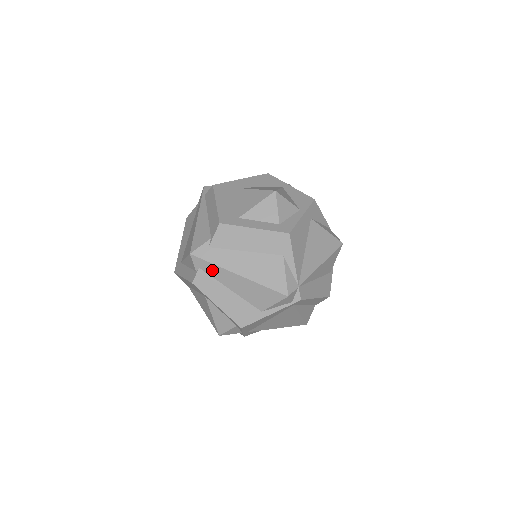
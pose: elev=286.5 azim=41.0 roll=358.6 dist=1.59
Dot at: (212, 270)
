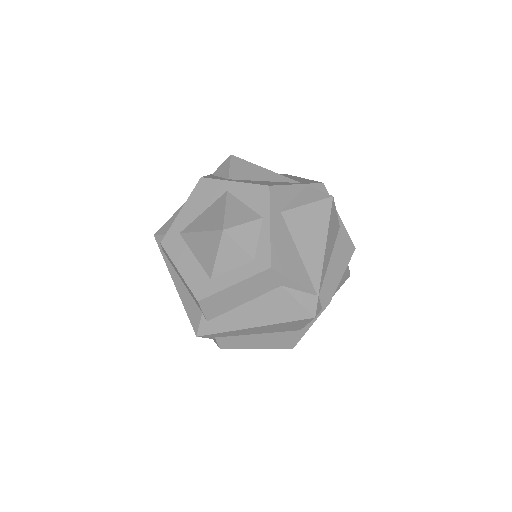
Dot at: (227, 334)
